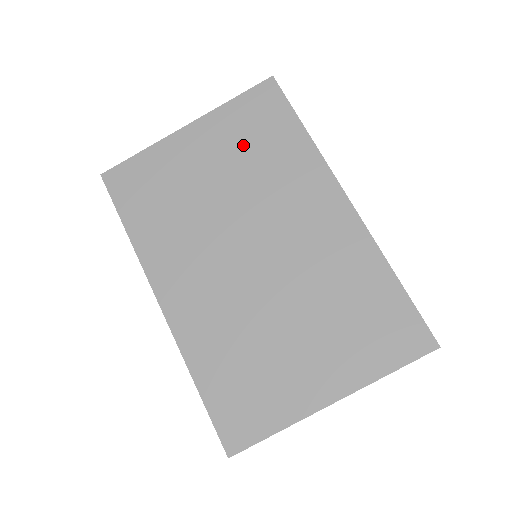
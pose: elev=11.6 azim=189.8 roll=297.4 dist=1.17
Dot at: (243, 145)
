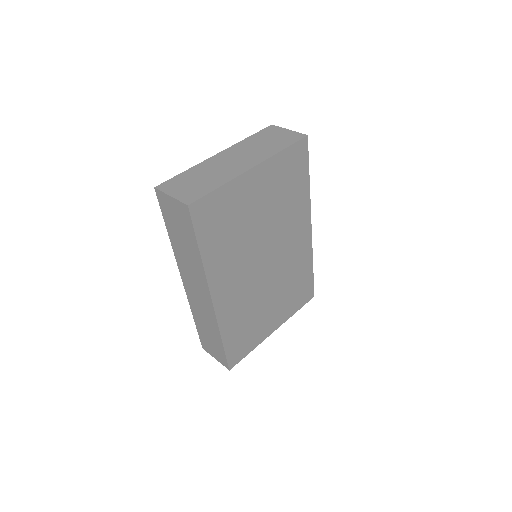
Dot at: (280, 188)
